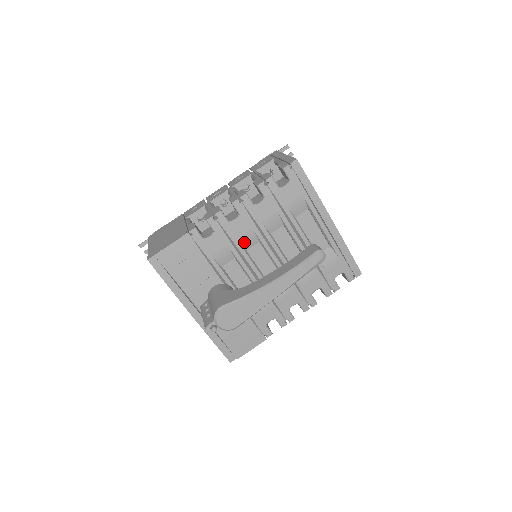
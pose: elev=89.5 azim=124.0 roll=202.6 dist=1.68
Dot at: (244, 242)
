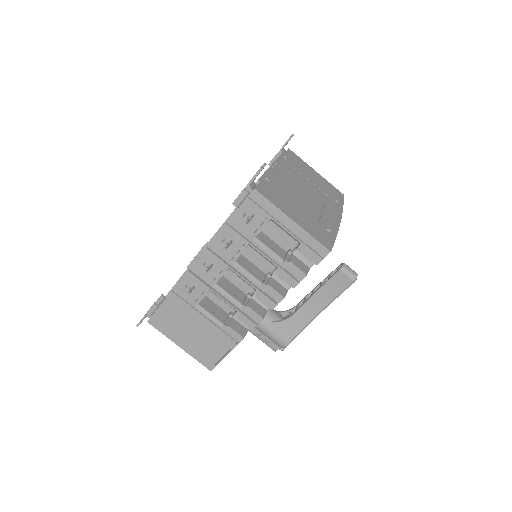
Dot at: occluded
